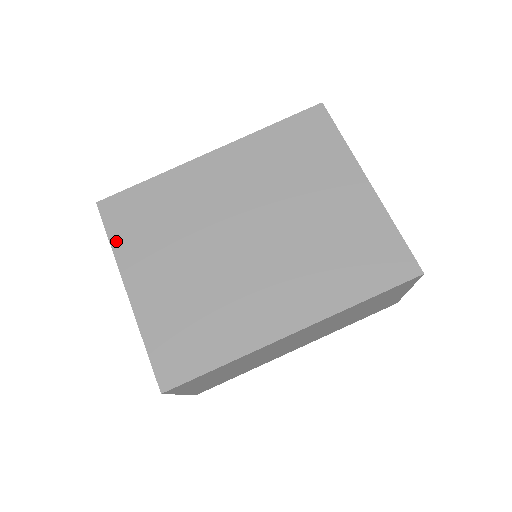
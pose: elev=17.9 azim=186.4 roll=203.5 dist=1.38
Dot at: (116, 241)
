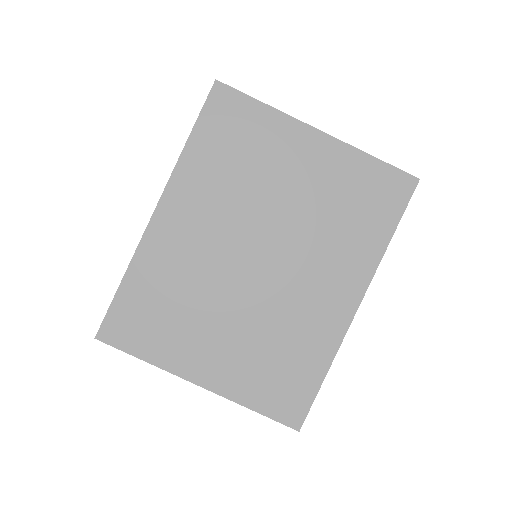
Dot at: (148, 355)
